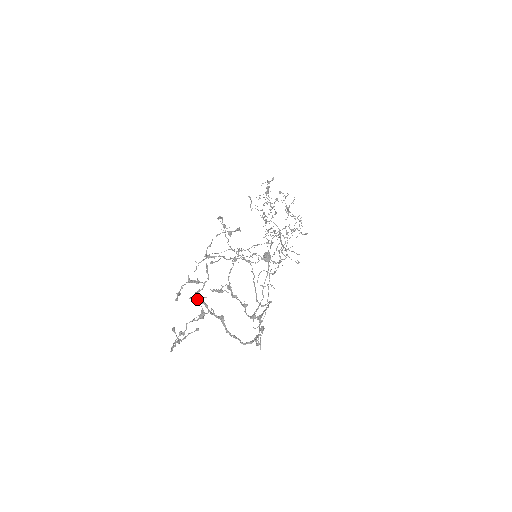
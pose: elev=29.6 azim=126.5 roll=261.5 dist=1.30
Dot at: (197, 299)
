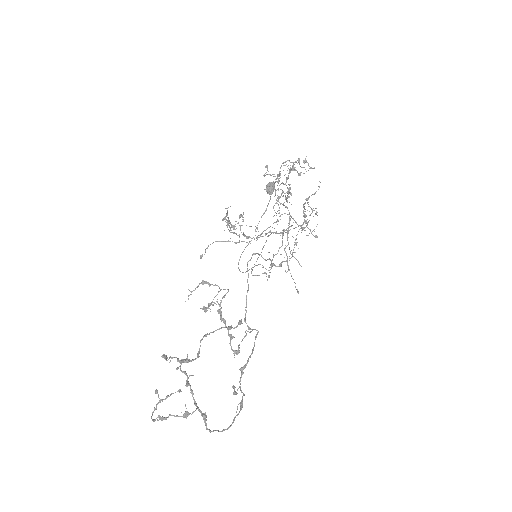
Dot at: (184, 373)
